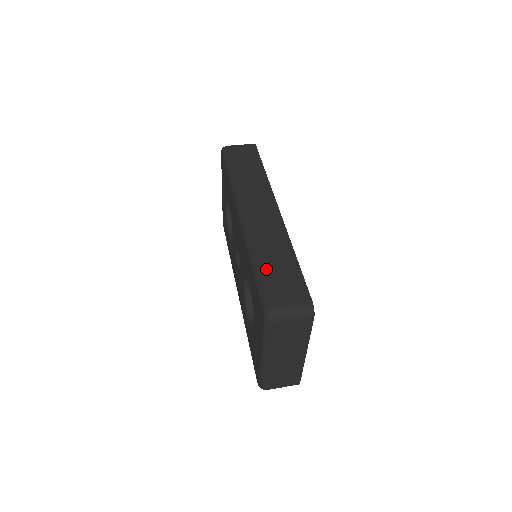
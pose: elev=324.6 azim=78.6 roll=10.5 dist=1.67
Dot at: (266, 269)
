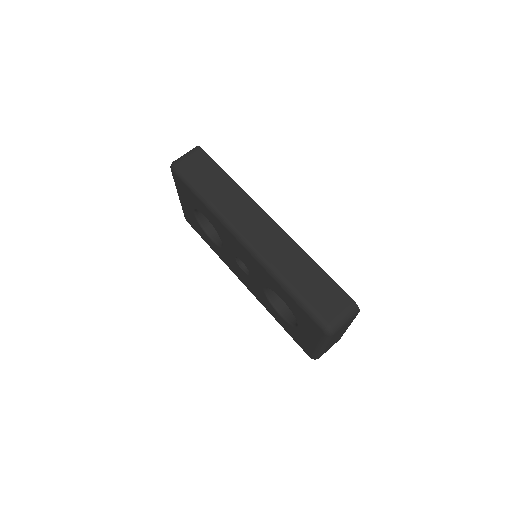
Dot at: (302, 290)
